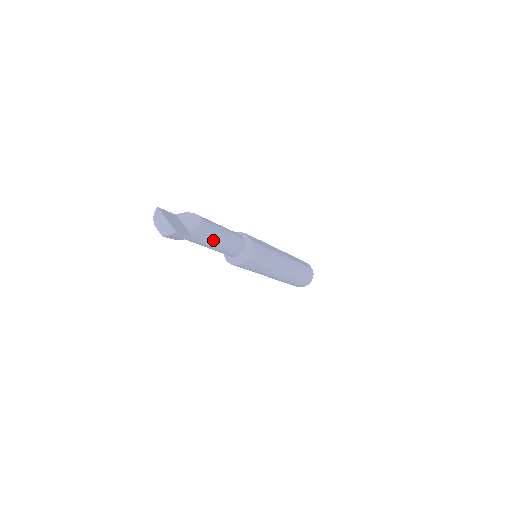
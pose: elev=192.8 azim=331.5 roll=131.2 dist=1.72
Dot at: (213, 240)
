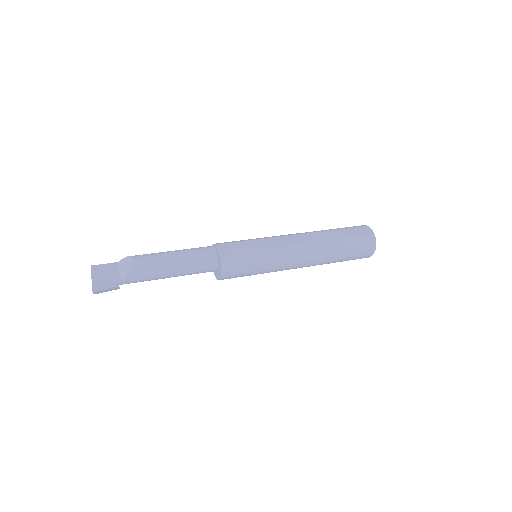
Dot at: (161, 274)
